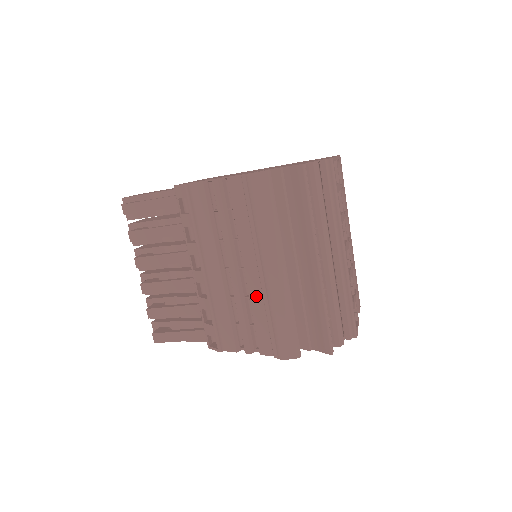
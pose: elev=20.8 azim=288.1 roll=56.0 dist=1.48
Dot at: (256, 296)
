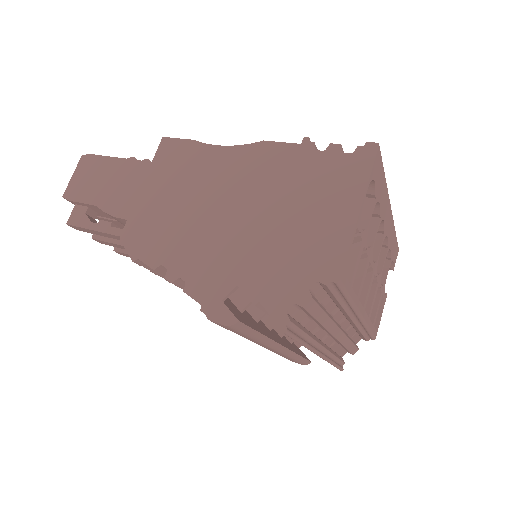
Dot at: occluded
